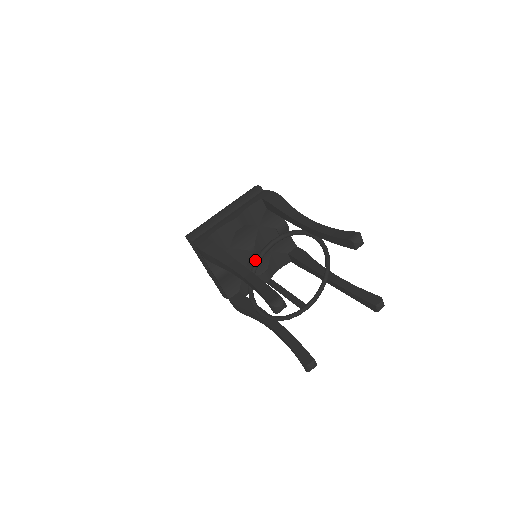
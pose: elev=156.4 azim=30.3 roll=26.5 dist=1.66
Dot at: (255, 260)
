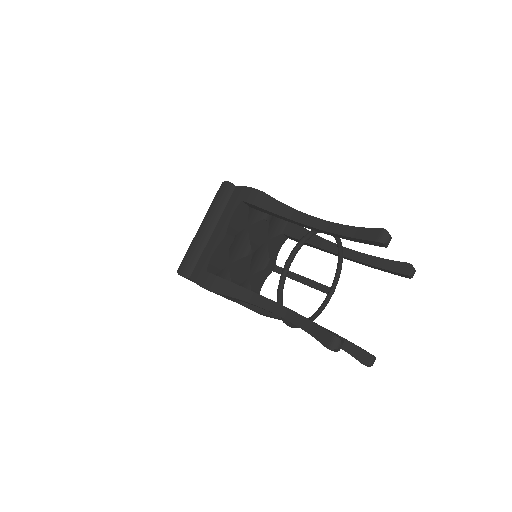
Dot at: (278, 289)
